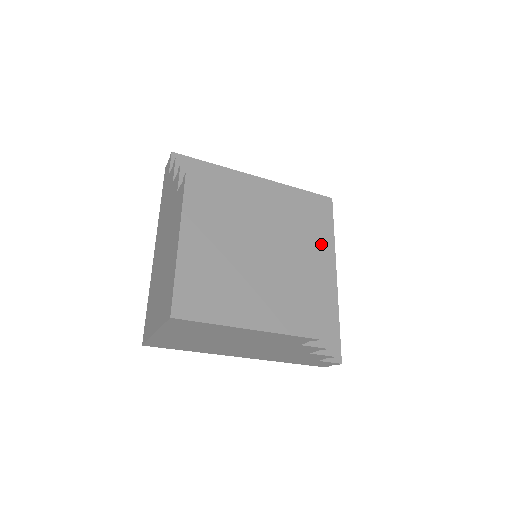
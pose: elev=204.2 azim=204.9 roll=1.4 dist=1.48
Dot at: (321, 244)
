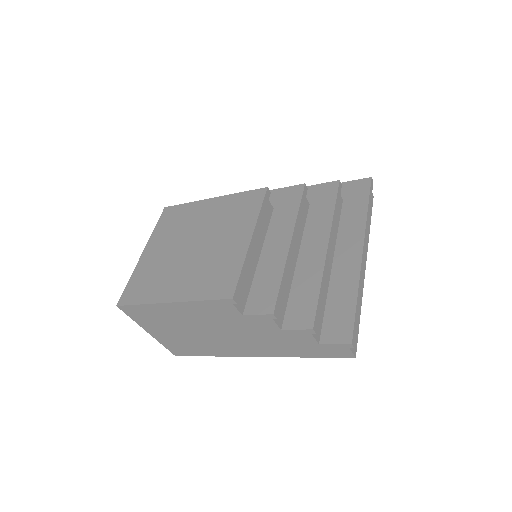
Dot at: (294, 218)
